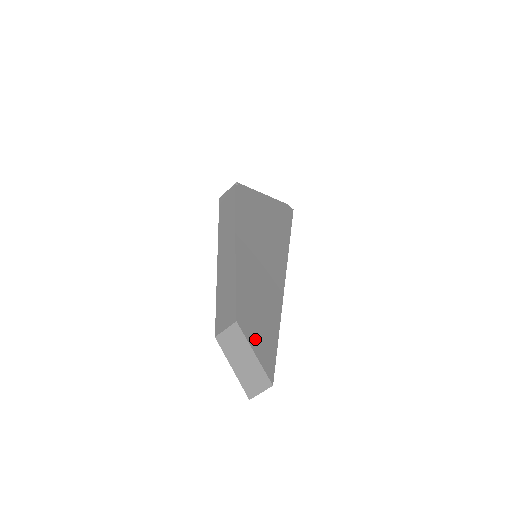
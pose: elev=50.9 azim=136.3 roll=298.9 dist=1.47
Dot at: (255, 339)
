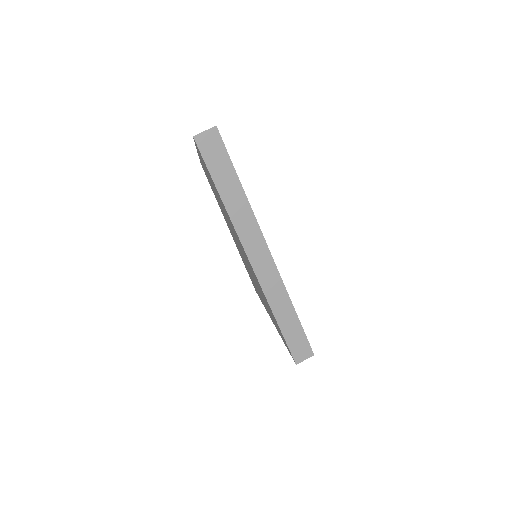
Dot at: occluded
